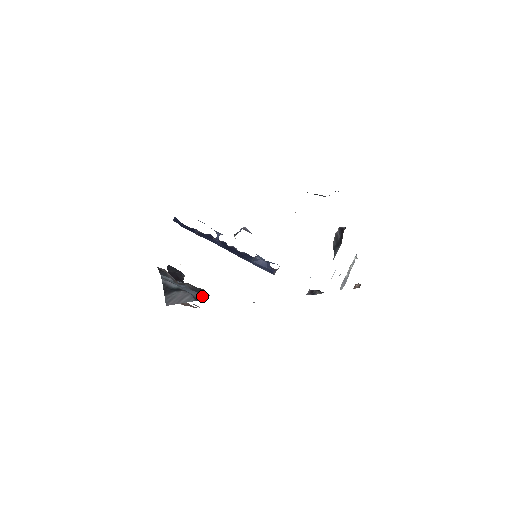
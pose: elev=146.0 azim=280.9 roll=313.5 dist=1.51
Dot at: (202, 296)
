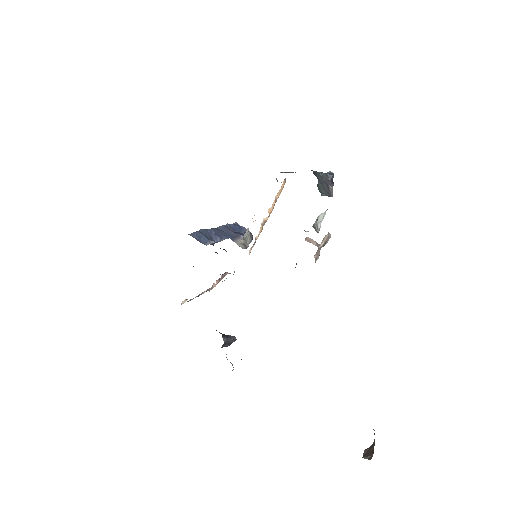
Dot at: occluded
